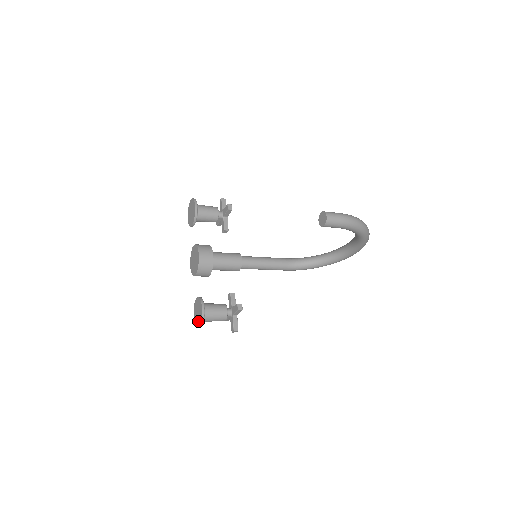
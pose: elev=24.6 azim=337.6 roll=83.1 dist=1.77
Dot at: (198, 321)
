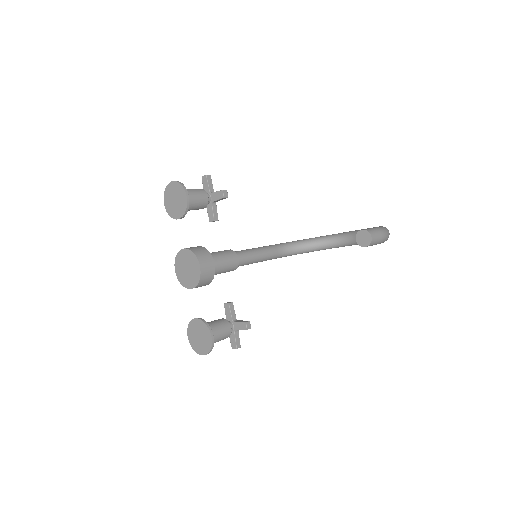
Dot at: (201, 348)
